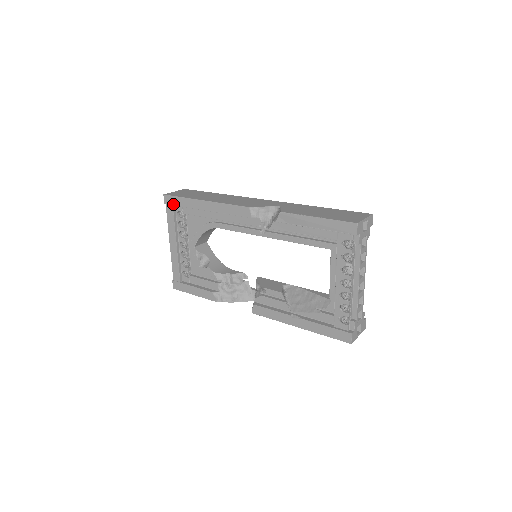
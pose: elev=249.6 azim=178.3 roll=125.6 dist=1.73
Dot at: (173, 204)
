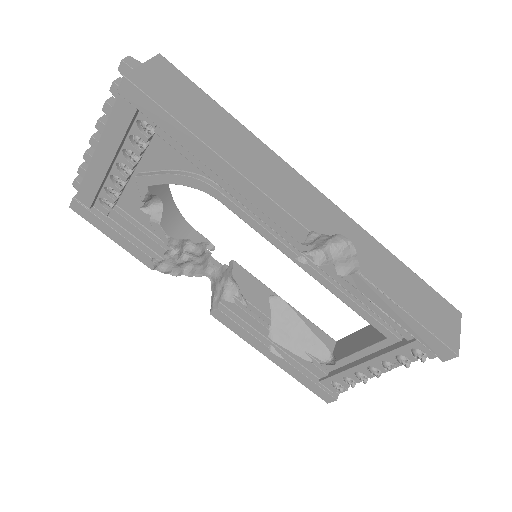
Dot at: (141, 109)
